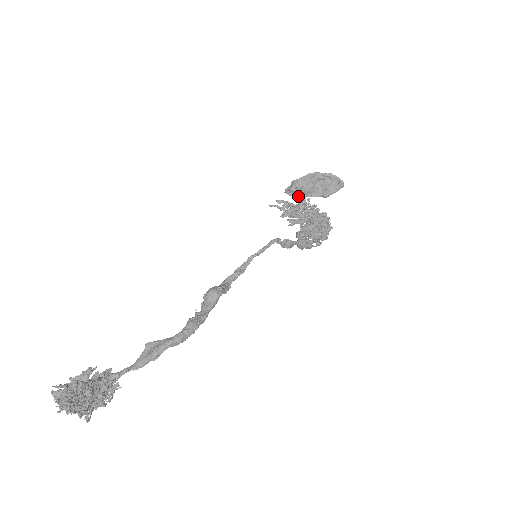
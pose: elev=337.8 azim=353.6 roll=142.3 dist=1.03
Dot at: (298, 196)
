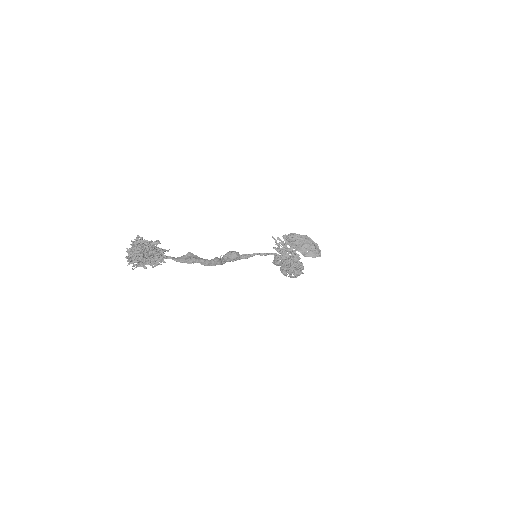
Dot at: (290, 244)
